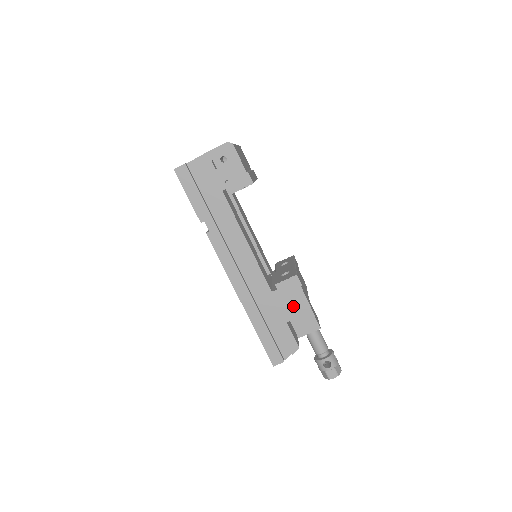
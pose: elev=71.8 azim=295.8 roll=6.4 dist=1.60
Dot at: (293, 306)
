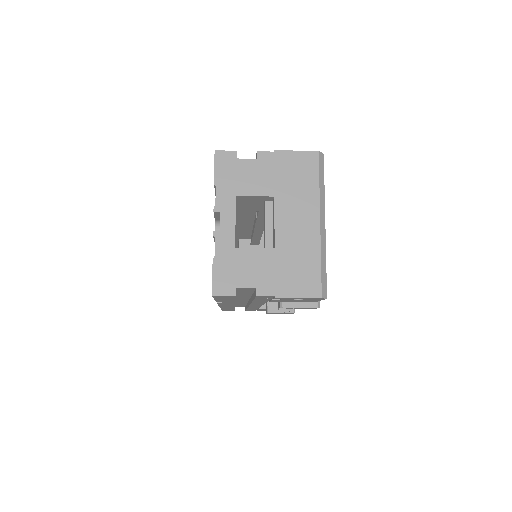
Dot at: occluded
